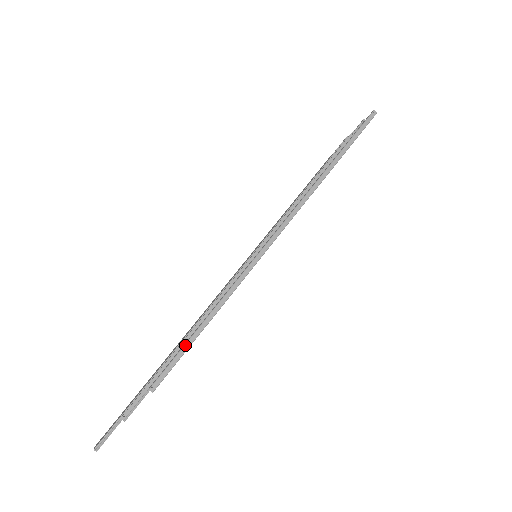
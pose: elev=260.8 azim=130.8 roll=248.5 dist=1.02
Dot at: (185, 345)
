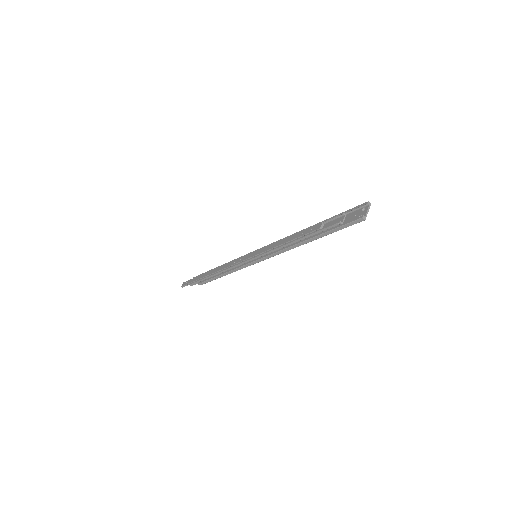
Dot at: (213, 278)
